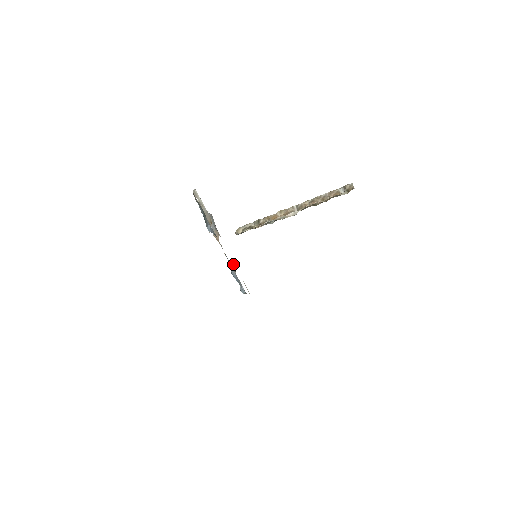
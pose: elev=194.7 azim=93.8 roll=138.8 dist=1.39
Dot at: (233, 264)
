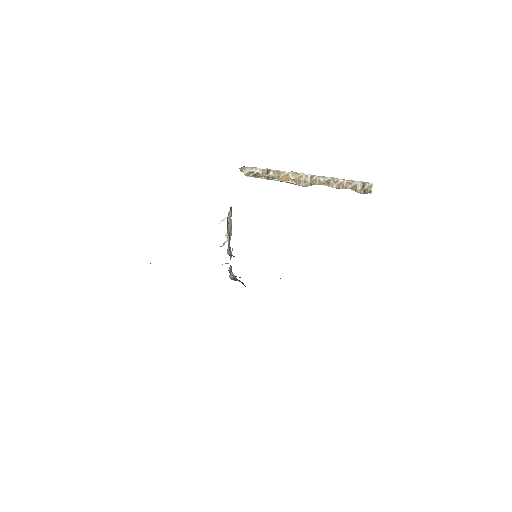
Dot at: occluded
